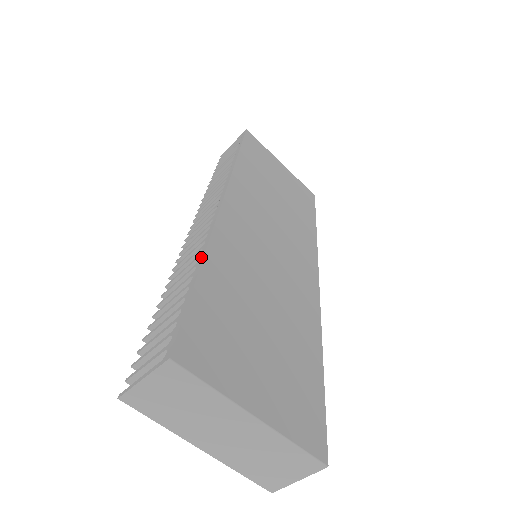
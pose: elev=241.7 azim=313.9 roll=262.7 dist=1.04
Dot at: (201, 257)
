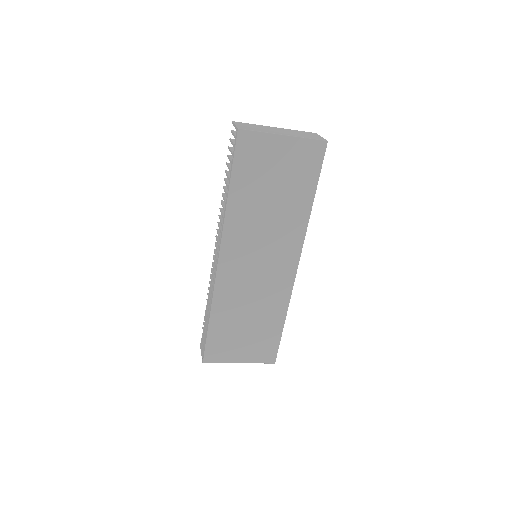
Dot at: (210, 313)
